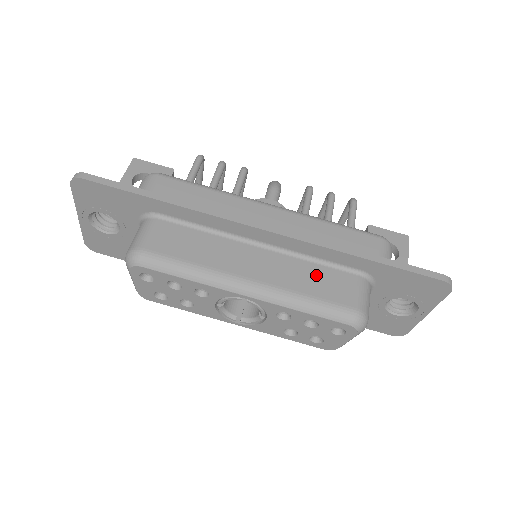
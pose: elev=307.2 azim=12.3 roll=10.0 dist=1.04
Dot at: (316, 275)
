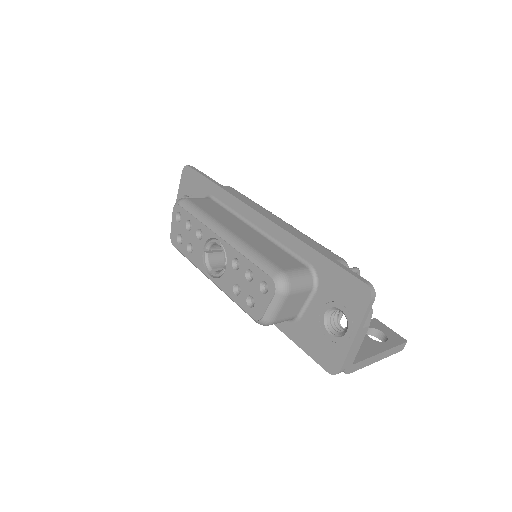
Dot at: (275, 251)
